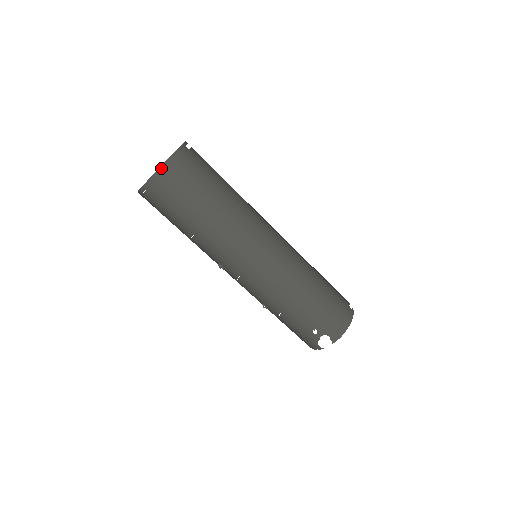
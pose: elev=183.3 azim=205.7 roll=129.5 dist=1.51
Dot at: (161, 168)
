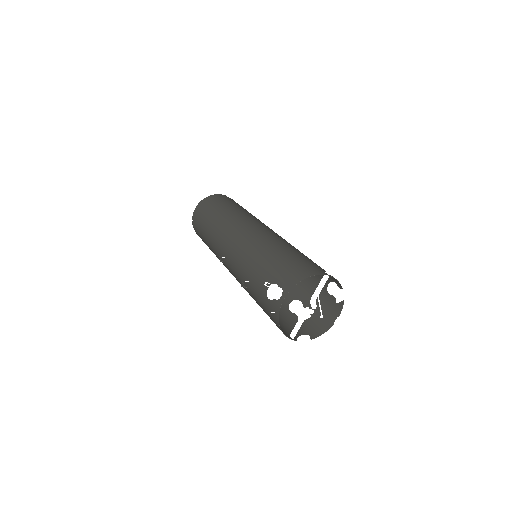
Dot at: (201, 201)
